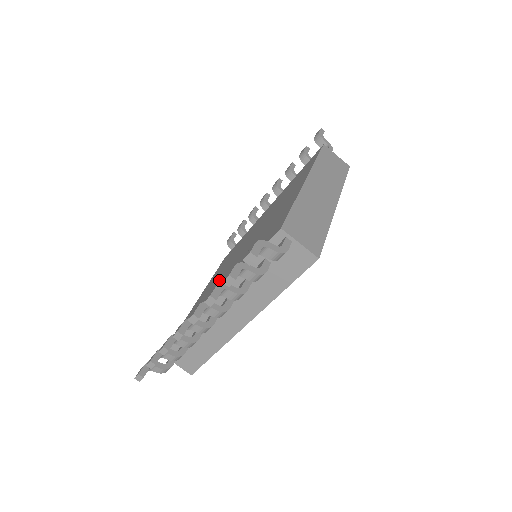
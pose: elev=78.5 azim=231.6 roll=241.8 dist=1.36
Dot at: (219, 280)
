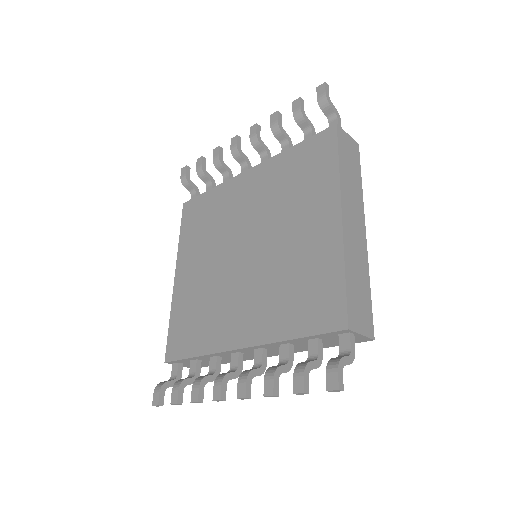
Dot at: (219, 288)
